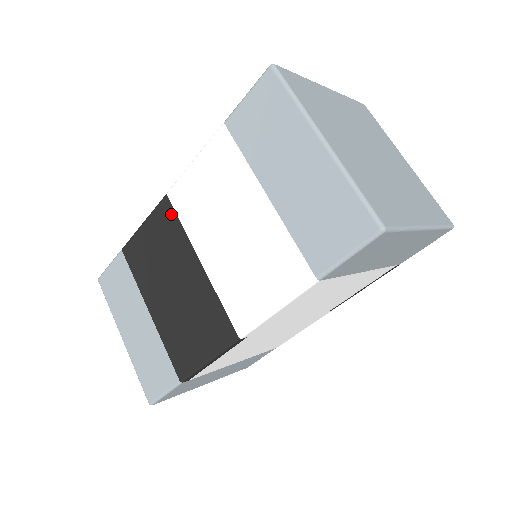
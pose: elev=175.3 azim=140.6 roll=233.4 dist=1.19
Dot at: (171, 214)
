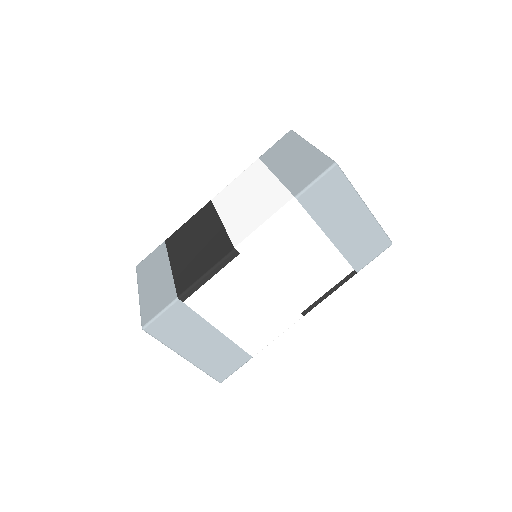
Dot at: (210, 207)
